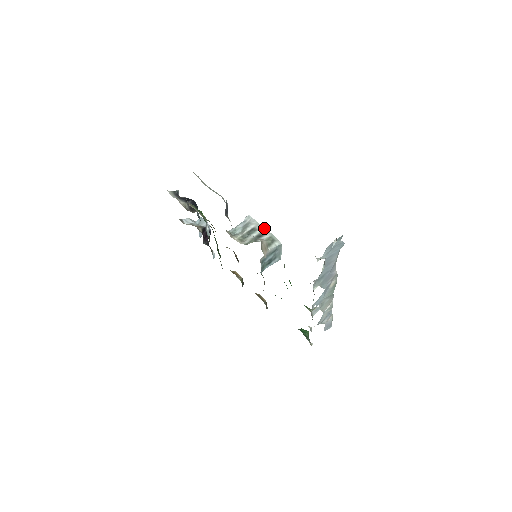
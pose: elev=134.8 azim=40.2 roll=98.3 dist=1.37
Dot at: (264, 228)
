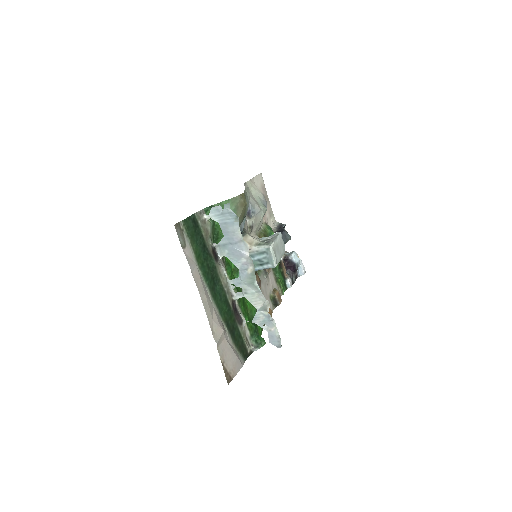
Dot at: (275, 238)
